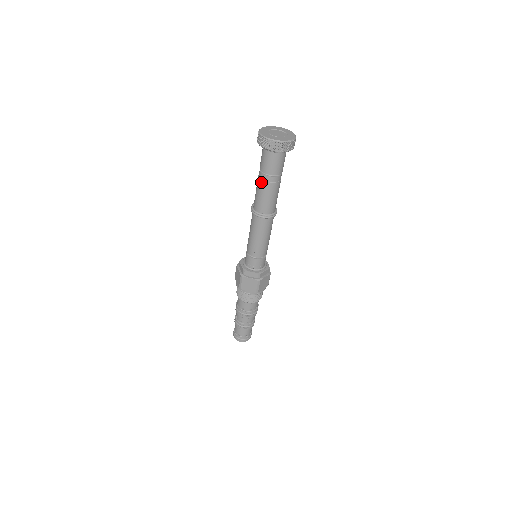
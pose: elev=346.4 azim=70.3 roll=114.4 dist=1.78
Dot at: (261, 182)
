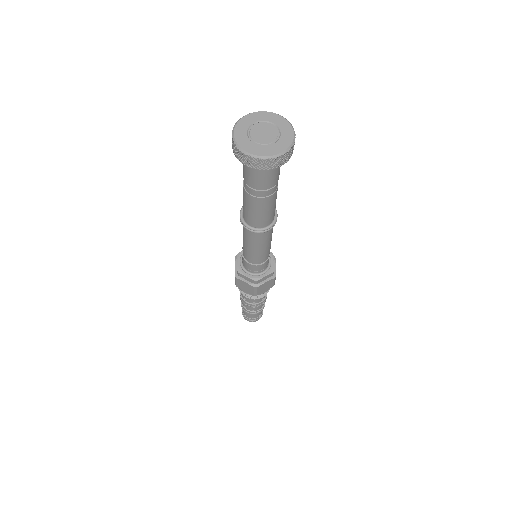
Dot at: (244, 192)
